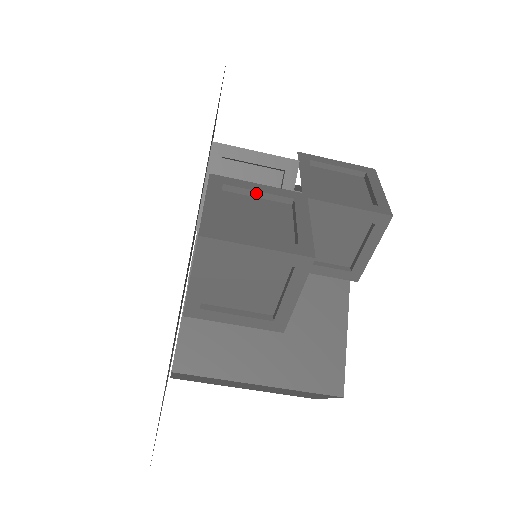
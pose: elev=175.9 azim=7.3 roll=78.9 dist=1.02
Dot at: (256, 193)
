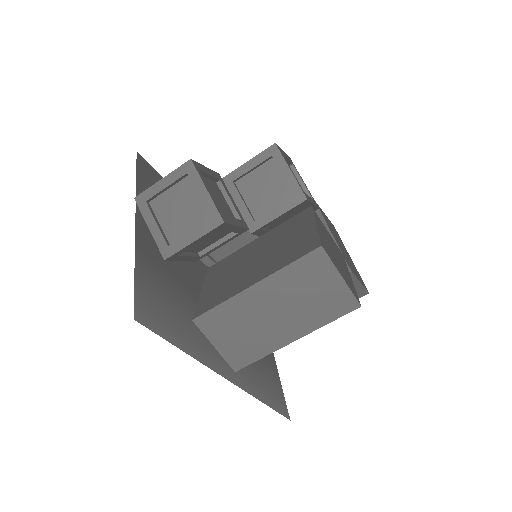
Dot at: occluded
